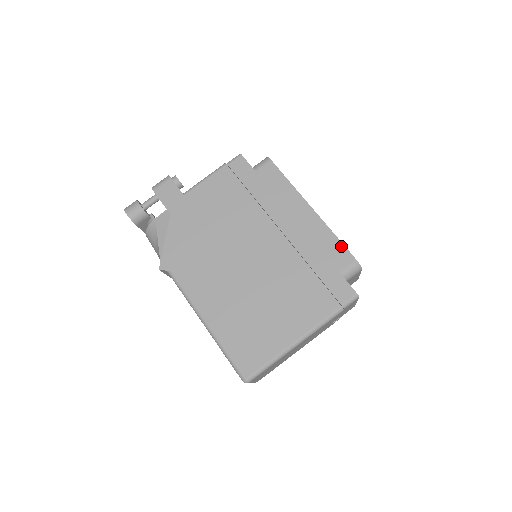
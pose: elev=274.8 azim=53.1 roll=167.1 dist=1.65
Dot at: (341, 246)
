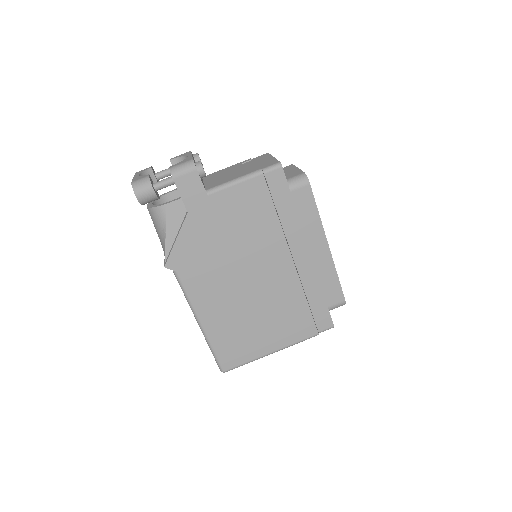
Dot at: (338, 286)
